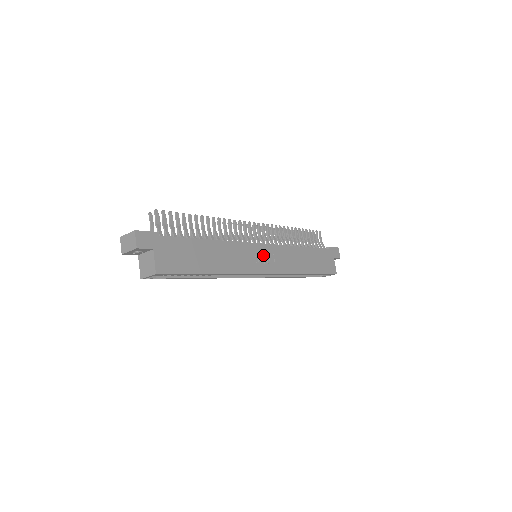
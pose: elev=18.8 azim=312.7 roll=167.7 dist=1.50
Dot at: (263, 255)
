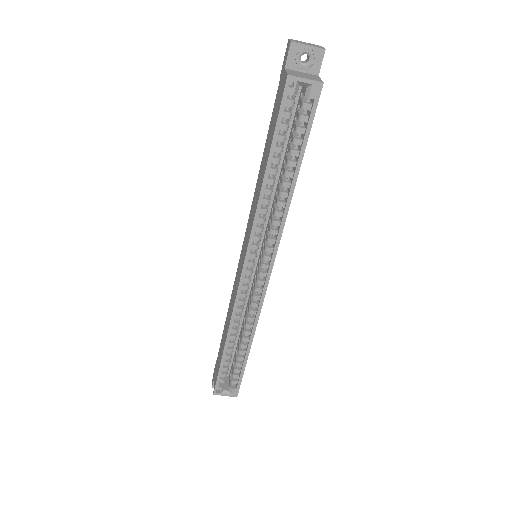
Dot at: occluded
